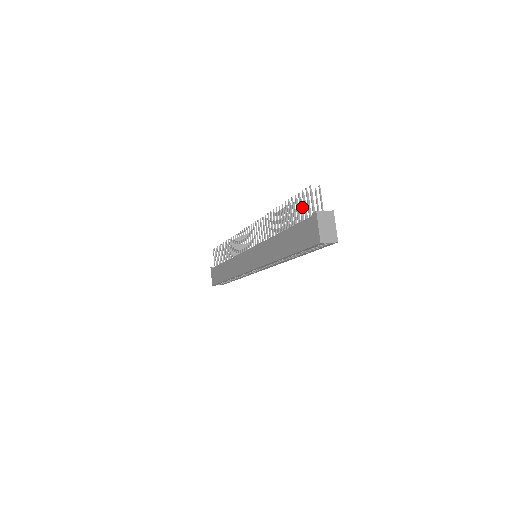
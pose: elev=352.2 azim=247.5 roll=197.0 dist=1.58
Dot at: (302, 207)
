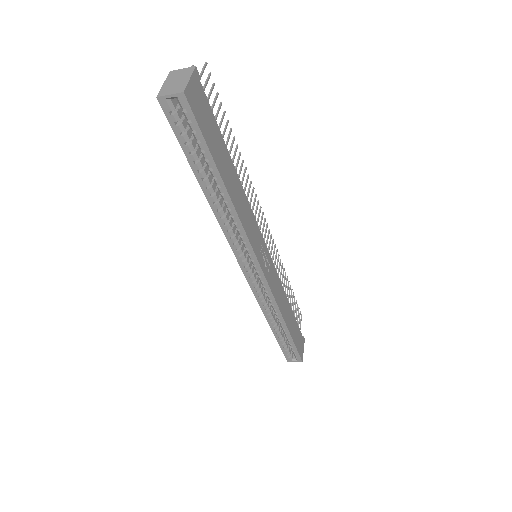
Dot at: (222, 119)
